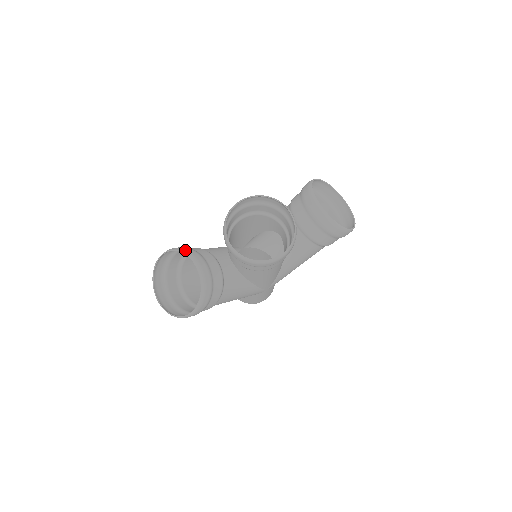
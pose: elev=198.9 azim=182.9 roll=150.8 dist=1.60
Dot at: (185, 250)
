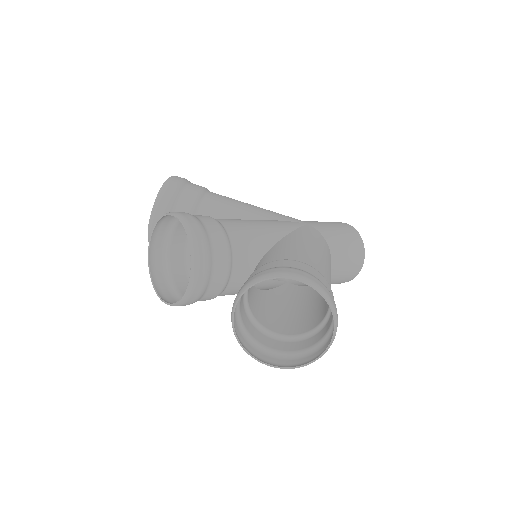
Dot at: (159, 199)
